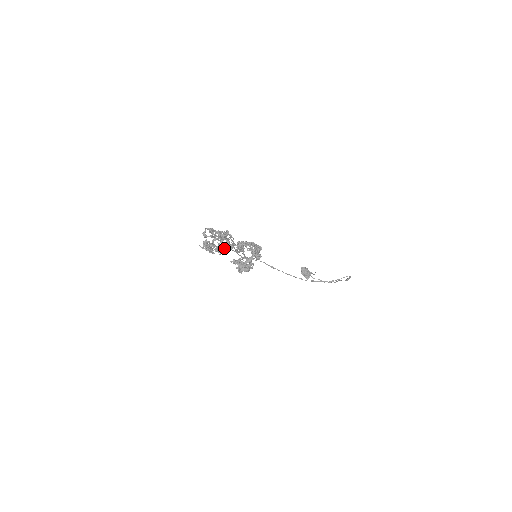
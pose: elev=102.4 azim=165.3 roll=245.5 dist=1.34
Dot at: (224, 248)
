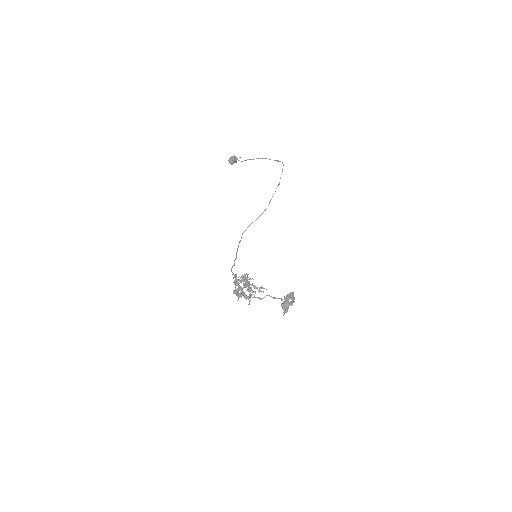
Dot at: occluded
